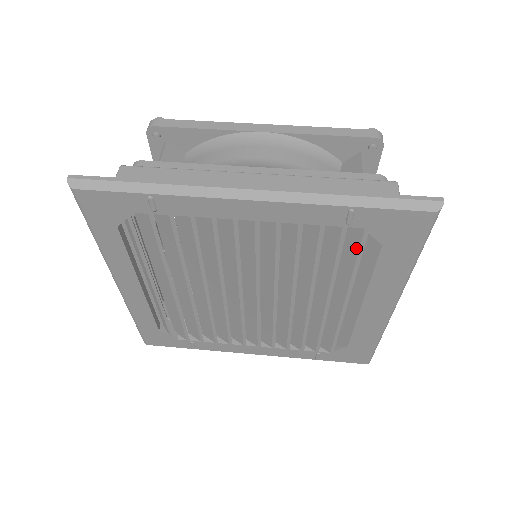
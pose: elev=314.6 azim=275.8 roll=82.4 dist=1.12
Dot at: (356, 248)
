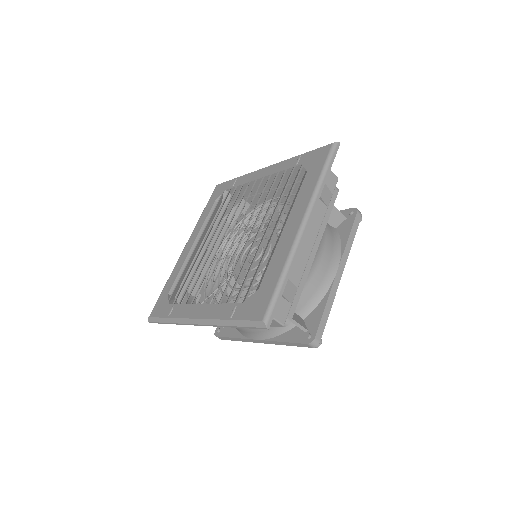
Dot at: (296, 179)
